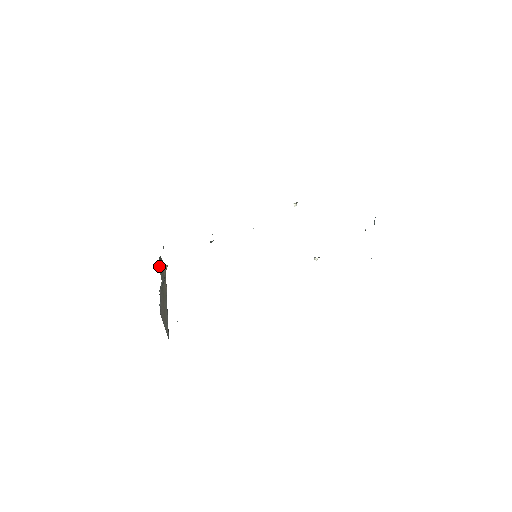
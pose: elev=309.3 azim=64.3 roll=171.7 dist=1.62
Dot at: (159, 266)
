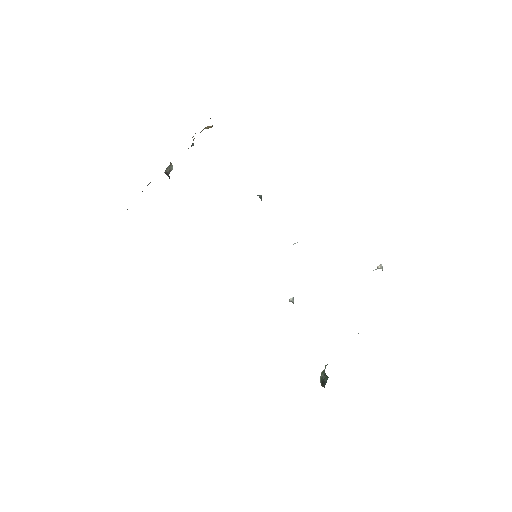
Dot at: occluded
